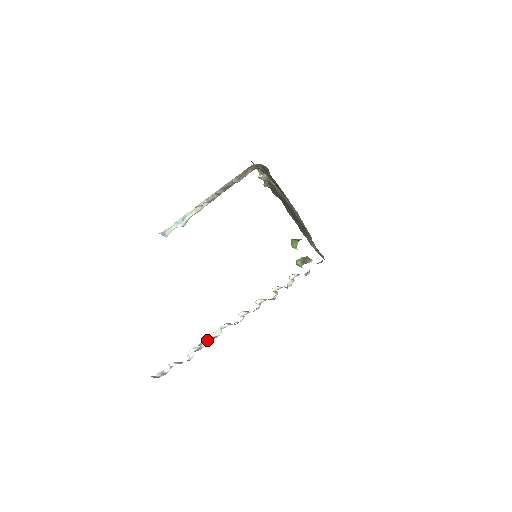
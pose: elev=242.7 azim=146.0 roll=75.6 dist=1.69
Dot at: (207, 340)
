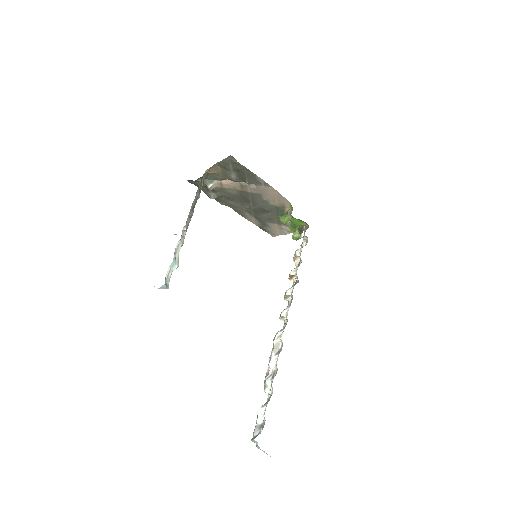
Dot at: (274, 360)
